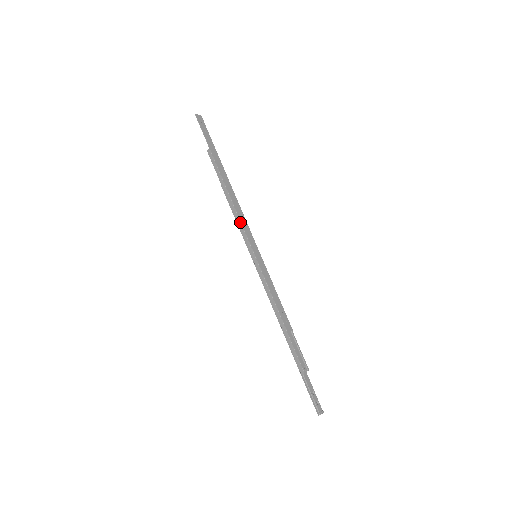
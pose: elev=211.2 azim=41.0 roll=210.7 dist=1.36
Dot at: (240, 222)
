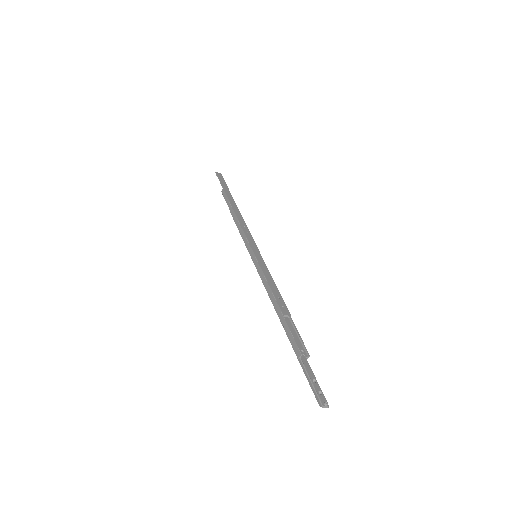
Dot at: (242, 231)
